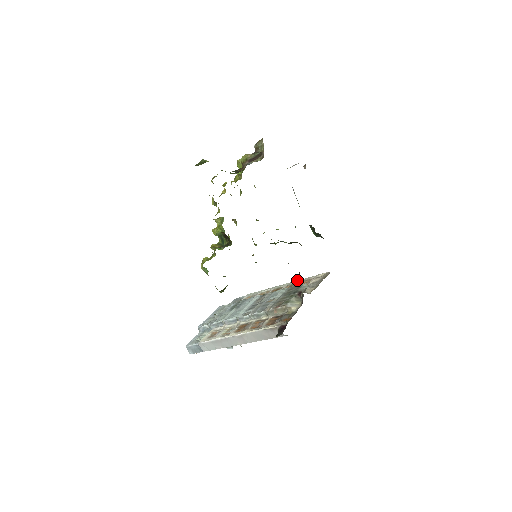
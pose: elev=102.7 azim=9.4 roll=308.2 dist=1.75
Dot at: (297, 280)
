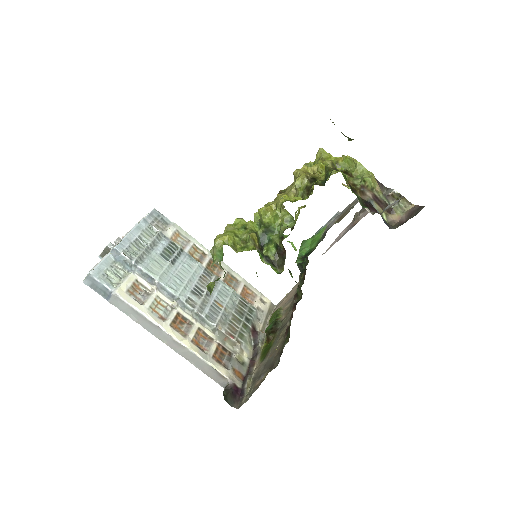
Dot at: occluded
